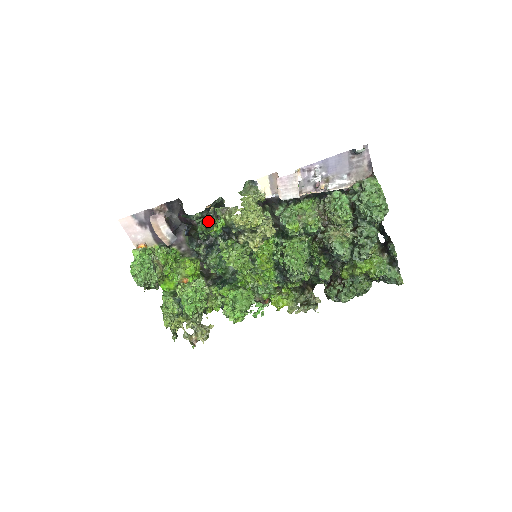
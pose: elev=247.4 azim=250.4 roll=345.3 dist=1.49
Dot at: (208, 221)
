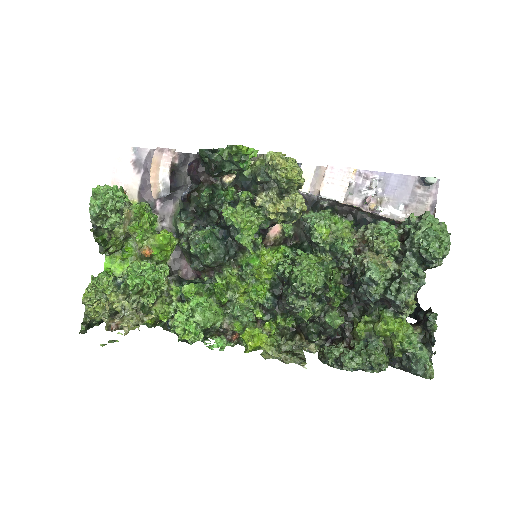
Dot at: (220, 188)
